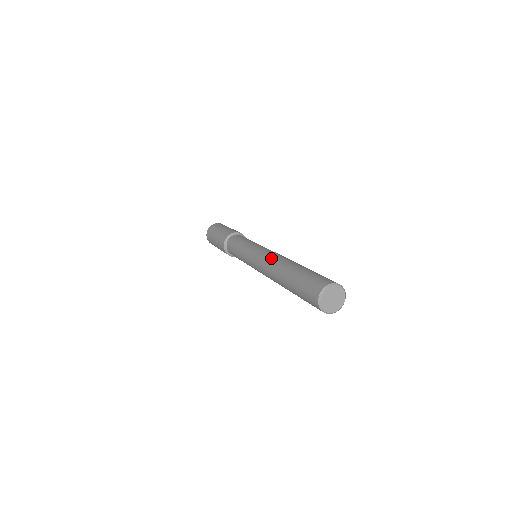
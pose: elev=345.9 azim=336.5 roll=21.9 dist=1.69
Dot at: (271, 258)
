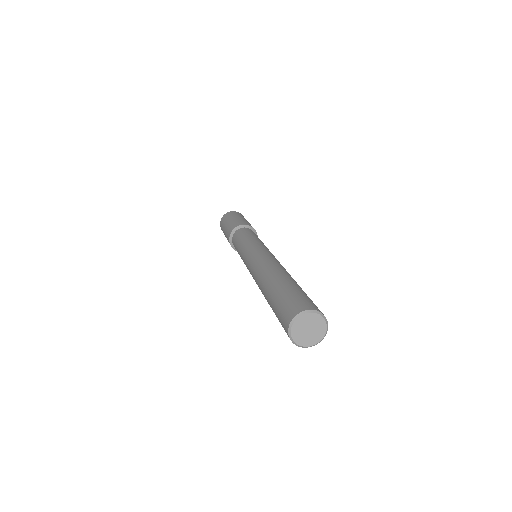
Dot at: (274, 260)
